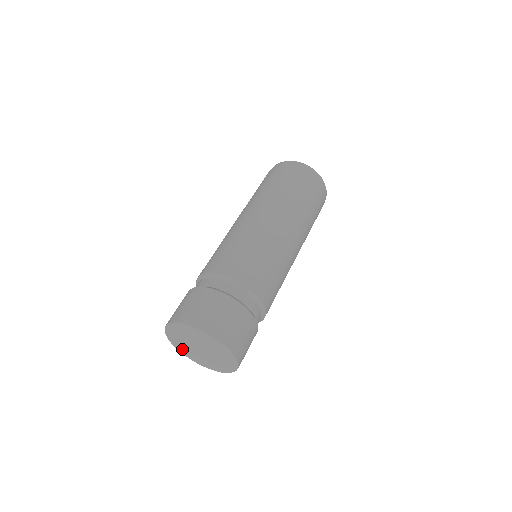
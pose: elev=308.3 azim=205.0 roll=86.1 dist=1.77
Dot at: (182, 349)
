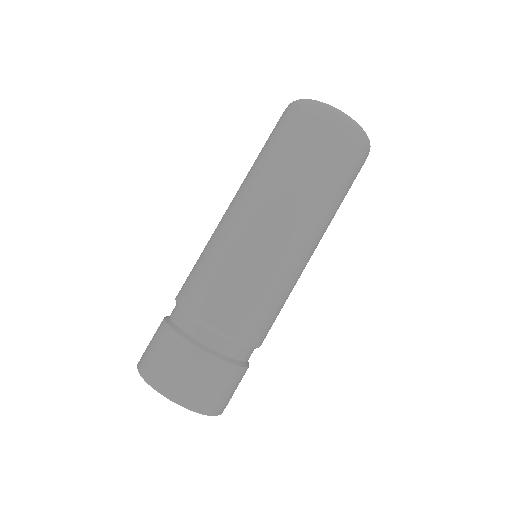
Dot at: occluded
